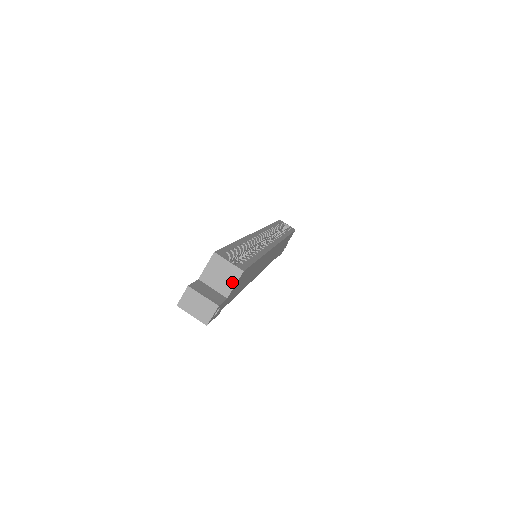
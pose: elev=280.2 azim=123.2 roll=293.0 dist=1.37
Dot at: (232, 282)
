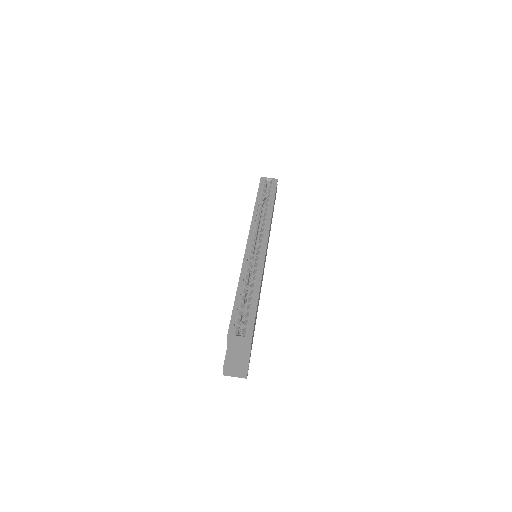
Dot at: (248, 346)
